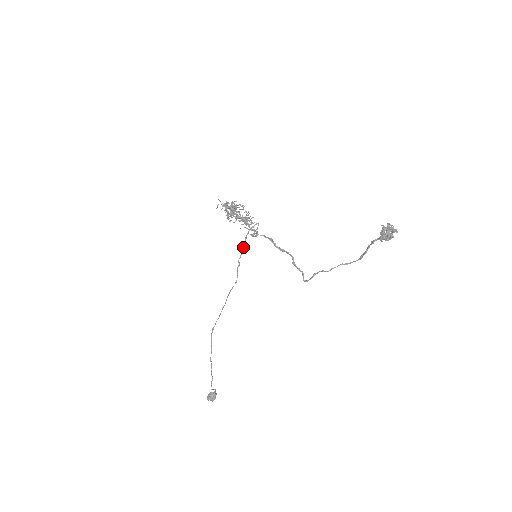
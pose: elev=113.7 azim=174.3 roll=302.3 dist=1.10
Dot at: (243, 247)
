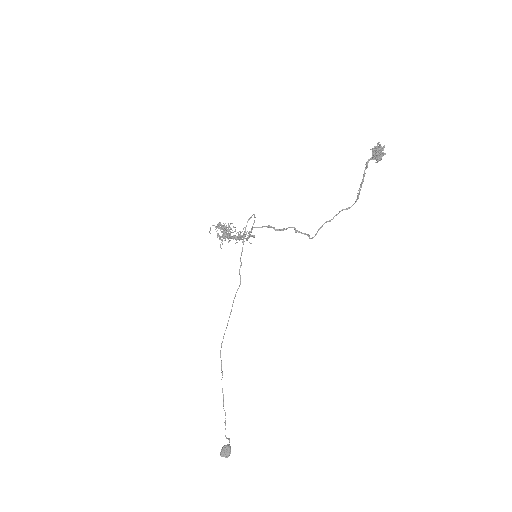
Dot at: (243, 242)
